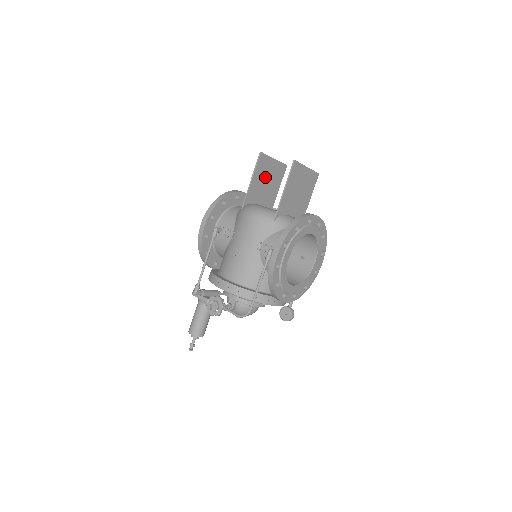
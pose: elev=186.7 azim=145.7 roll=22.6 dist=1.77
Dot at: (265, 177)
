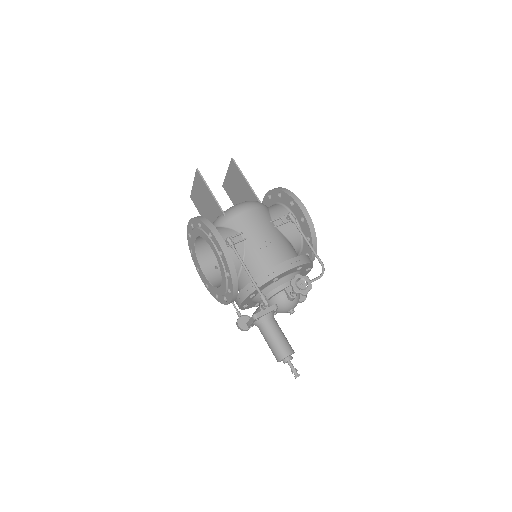
Dot at: (204, 196)
